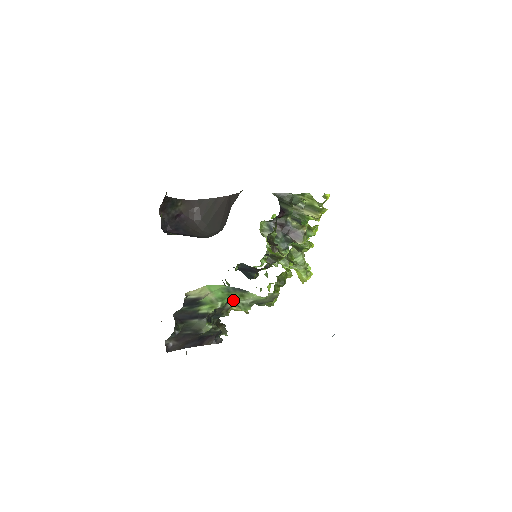
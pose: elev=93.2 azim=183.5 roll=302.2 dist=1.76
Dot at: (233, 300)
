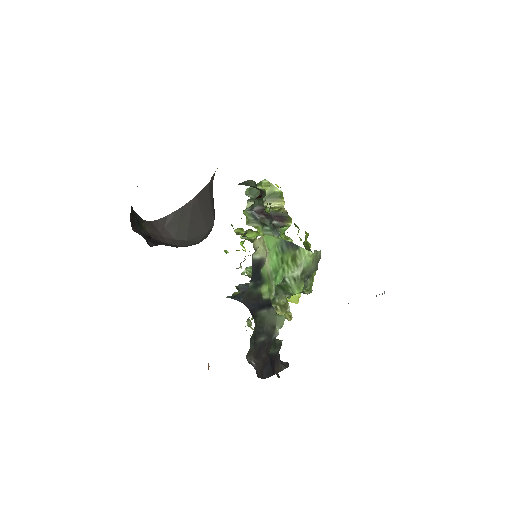
Dot at: (284, 275)
